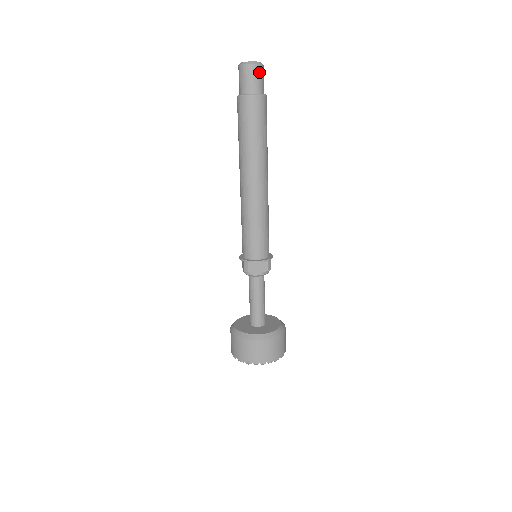
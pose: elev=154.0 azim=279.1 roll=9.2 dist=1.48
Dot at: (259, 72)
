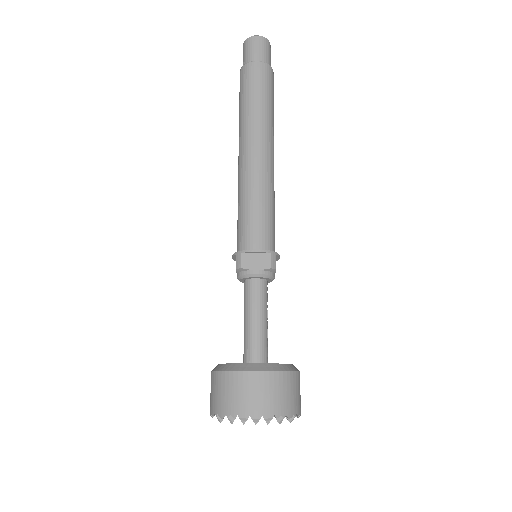
Dot at: (264, 44)
